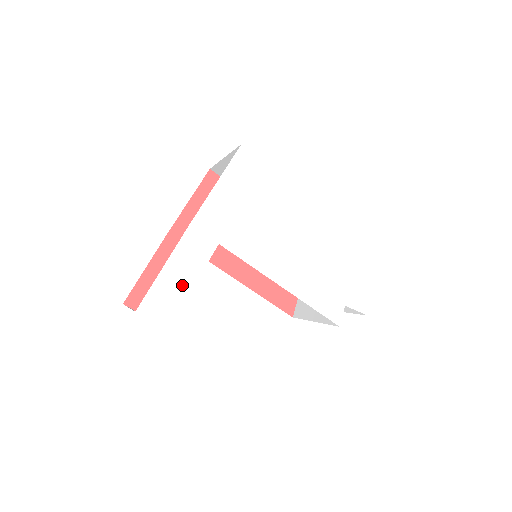
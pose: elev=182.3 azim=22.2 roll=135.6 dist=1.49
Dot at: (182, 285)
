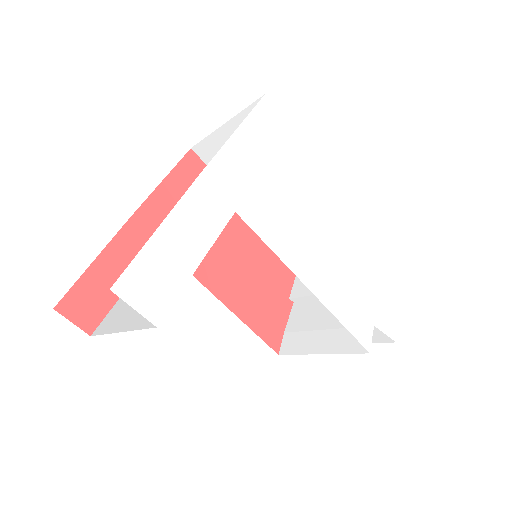
Dot at: (183, 260)
